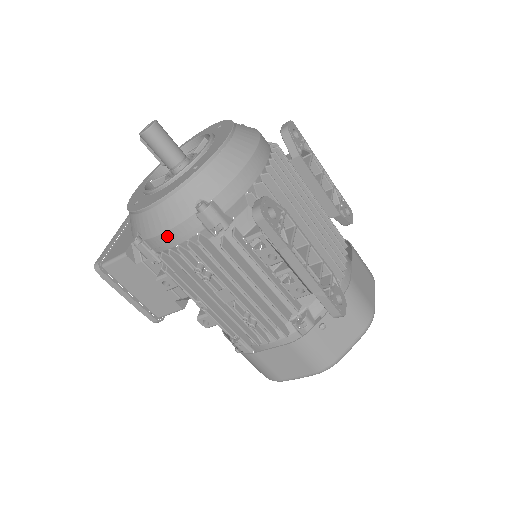
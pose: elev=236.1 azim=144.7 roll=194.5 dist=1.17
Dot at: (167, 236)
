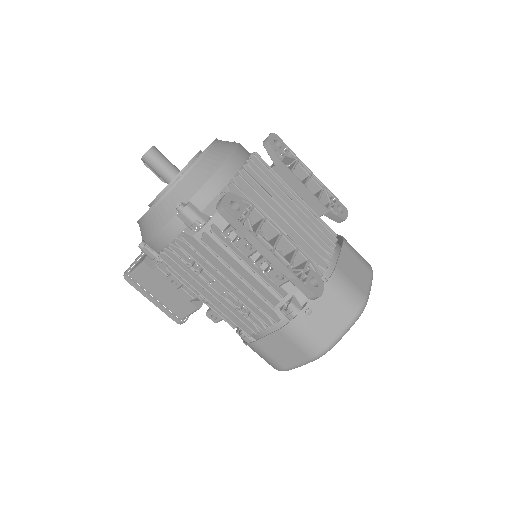
Dot at: (160, 236)
